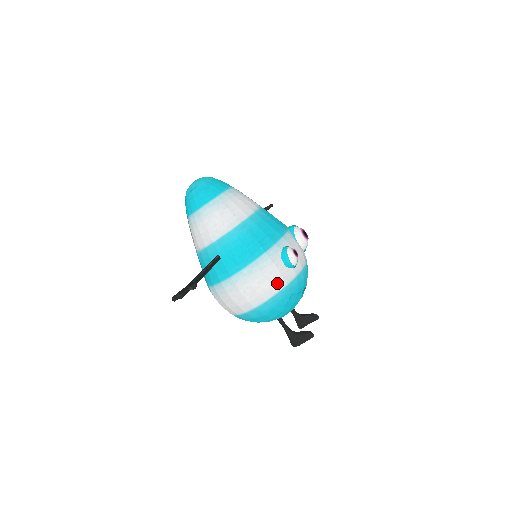
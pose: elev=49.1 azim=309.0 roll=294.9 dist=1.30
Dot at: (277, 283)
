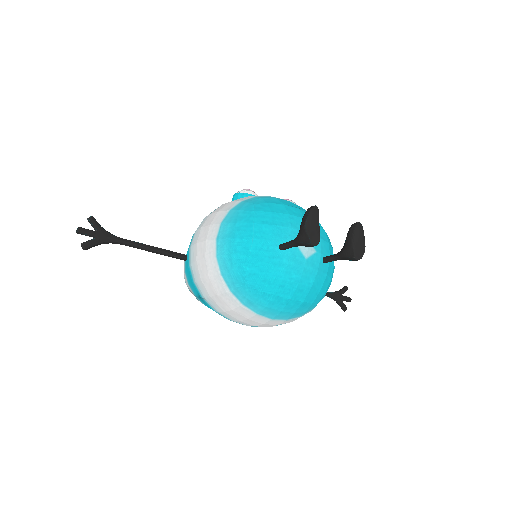
Dot at: (227, 207)
